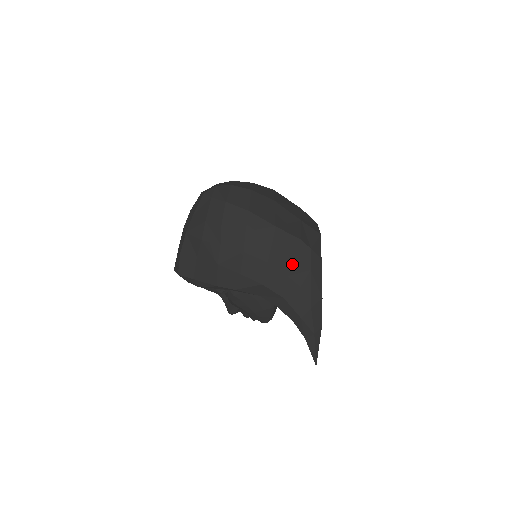
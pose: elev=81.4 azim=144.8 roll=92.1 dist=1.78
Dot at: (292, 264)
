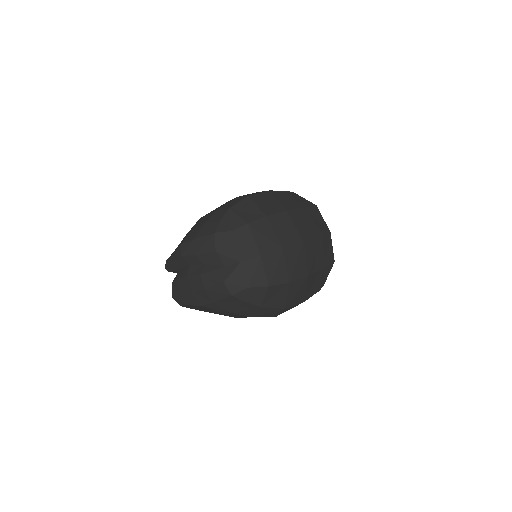
Dot at: occluded
